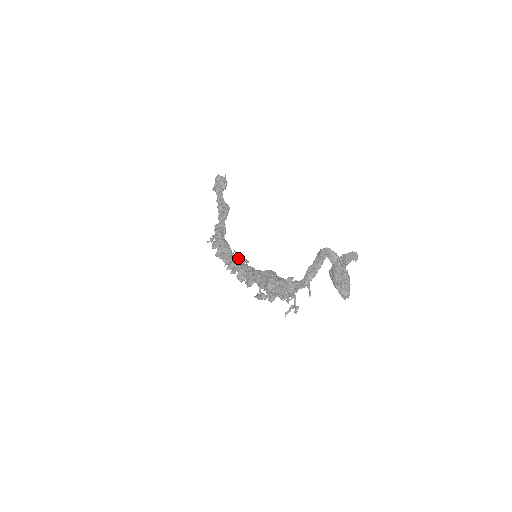
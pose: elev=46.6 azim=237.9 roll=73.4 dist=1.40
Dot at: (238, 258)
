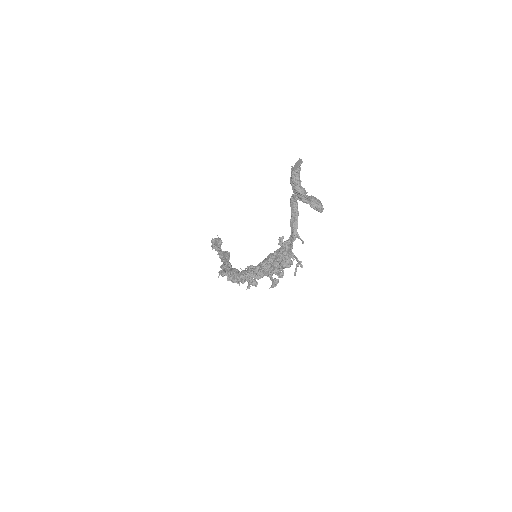
Dot at: (245, 270)
